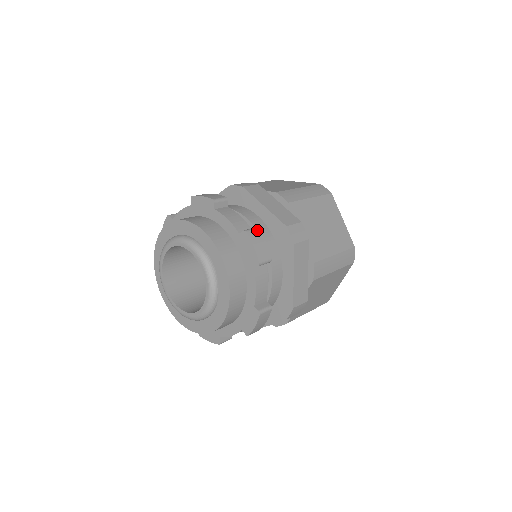
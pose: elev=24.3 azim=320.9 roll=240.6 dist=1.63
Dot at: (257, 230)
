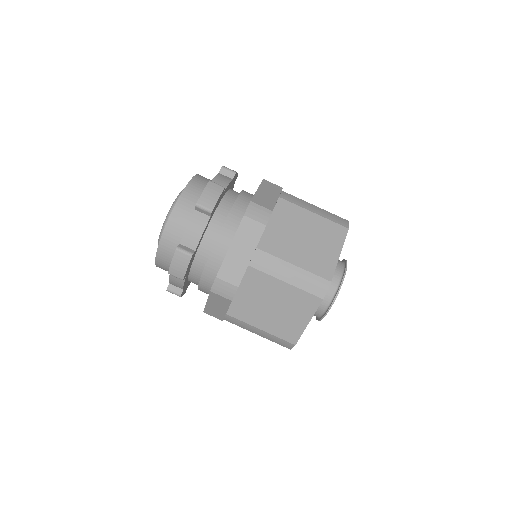
Dot at: (221, 187)
